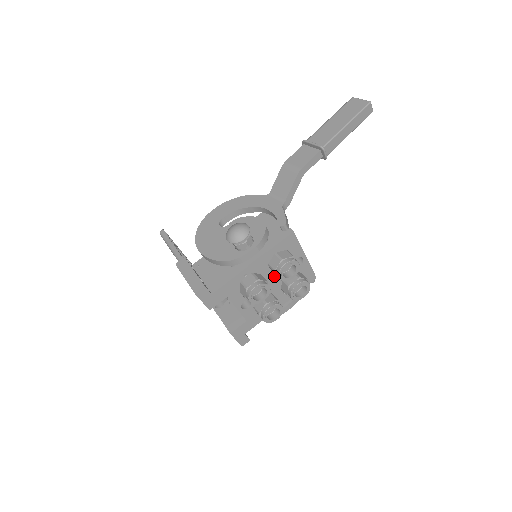
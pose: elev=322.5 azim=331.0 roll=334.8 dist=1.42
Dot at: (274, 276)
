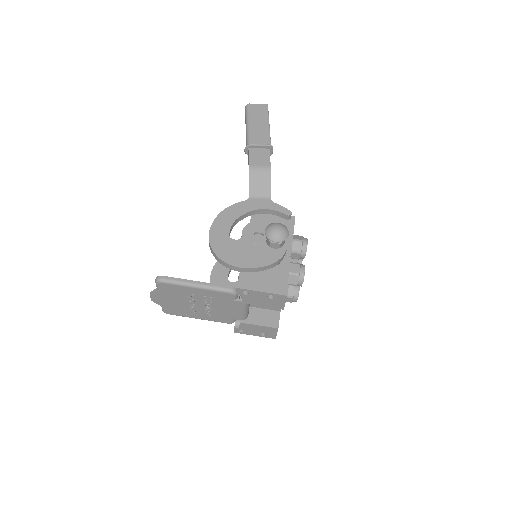
Dot at: occluded
